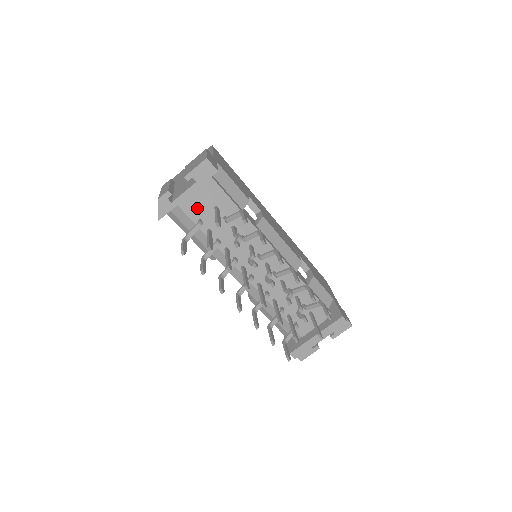
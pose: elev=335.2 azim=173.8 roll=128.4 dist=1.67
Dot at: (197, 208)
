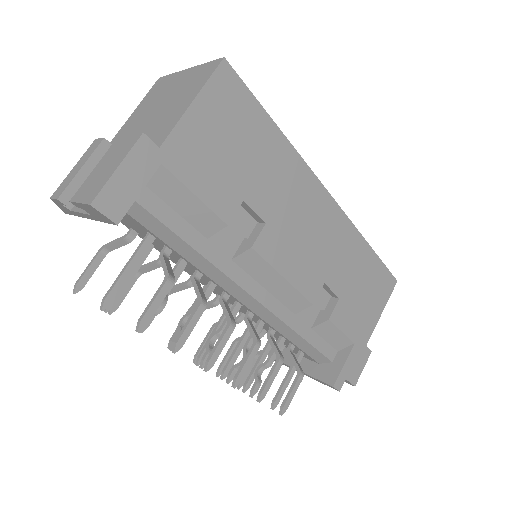
Dot at: (123, 219)
